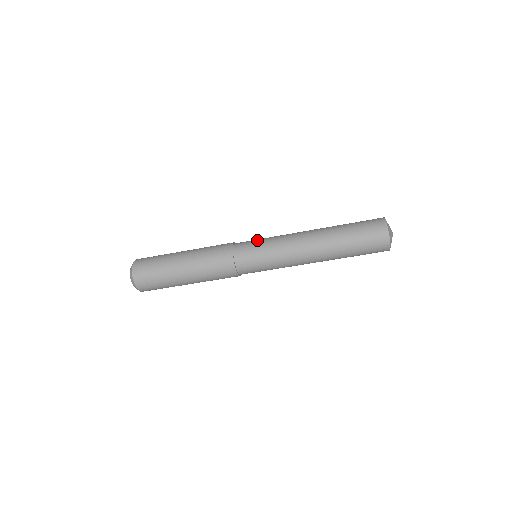
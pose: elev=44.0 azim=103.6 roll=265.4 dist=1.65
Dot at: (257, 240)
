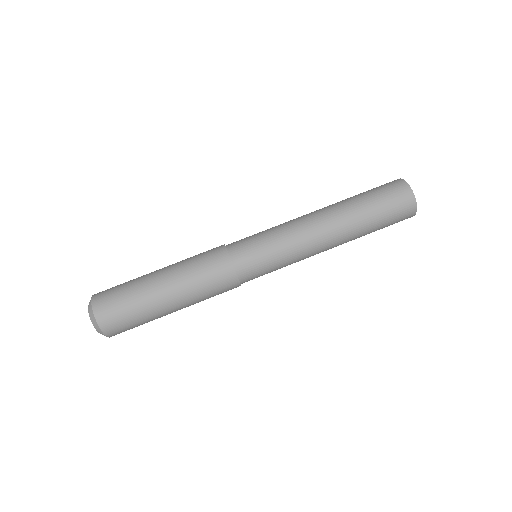
Dot at: occluded
